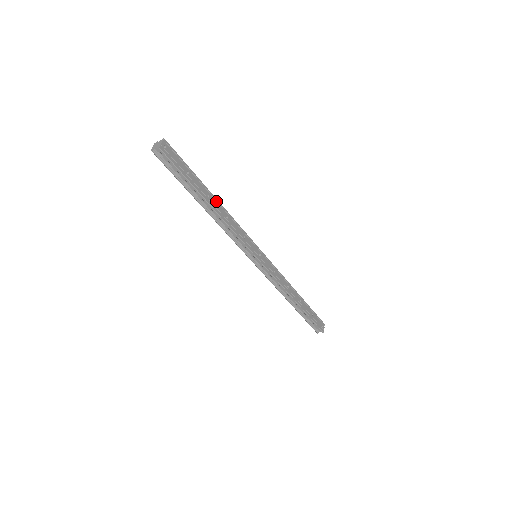
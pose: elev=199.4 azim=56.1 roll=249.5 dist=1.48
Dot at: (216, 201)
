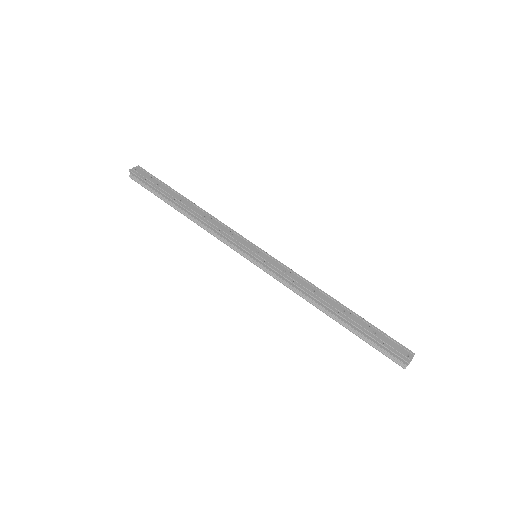
Dot at: (193, 205)
